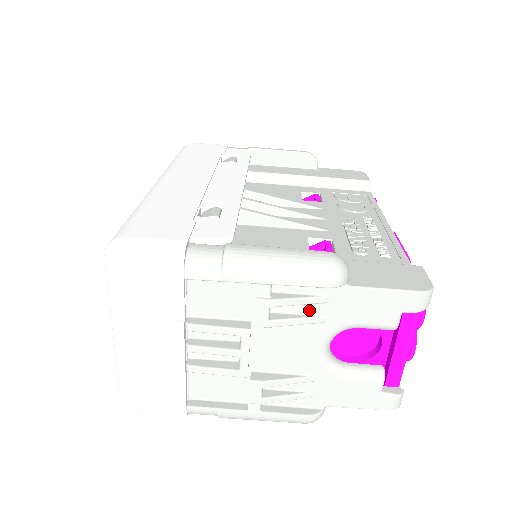
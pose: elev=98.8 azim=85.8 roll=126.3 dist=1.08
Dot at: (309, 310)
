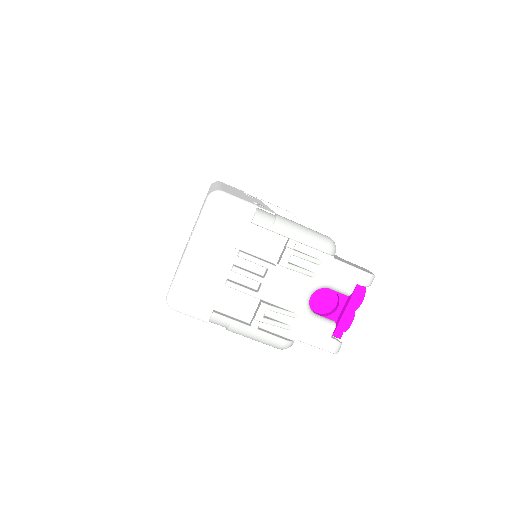
Dot at: (309, 267)
